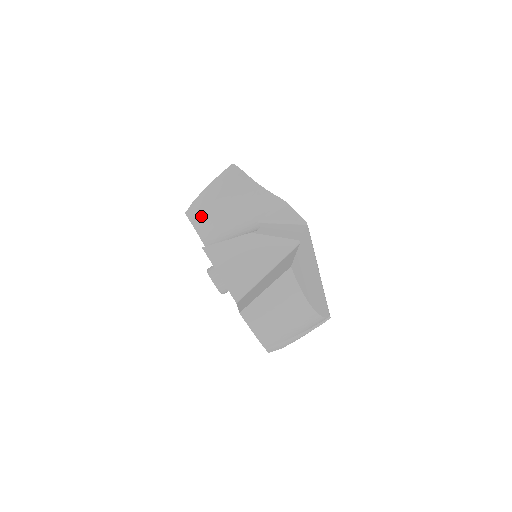
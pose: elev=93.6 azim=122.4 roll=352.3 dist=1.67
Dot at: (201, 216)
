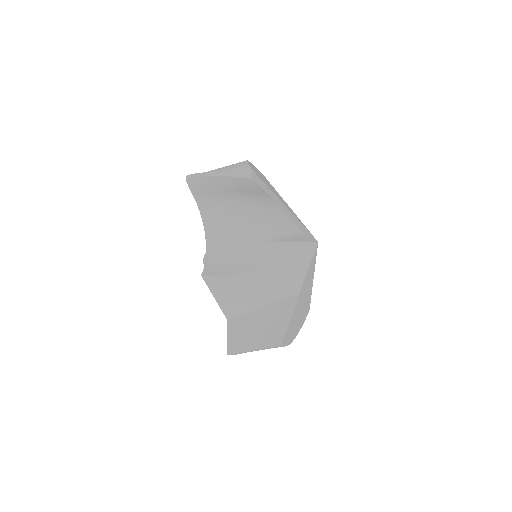
Dot at: (204, 194)
